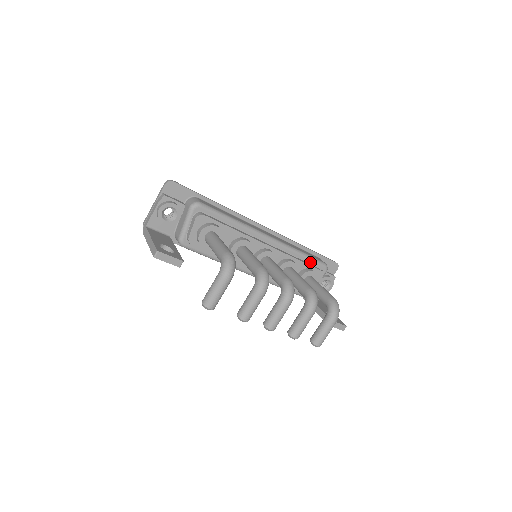
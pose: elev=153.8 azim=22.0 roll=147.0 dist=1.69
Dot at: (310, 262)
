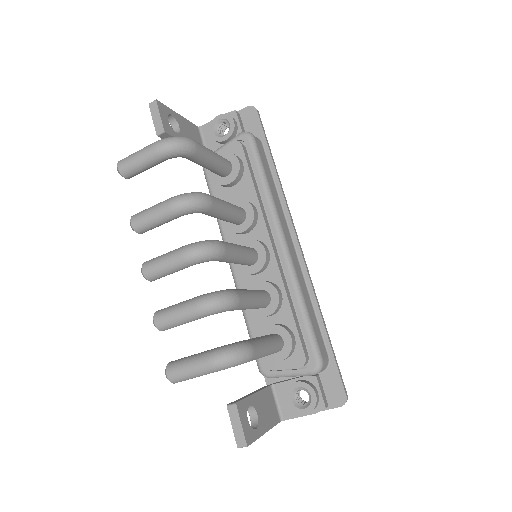
Dot at: (304, 331)
